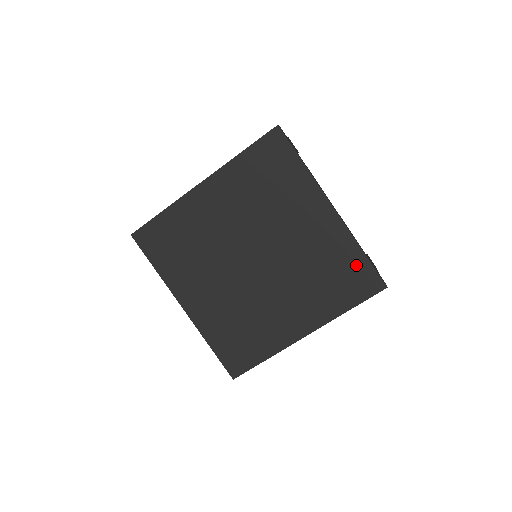
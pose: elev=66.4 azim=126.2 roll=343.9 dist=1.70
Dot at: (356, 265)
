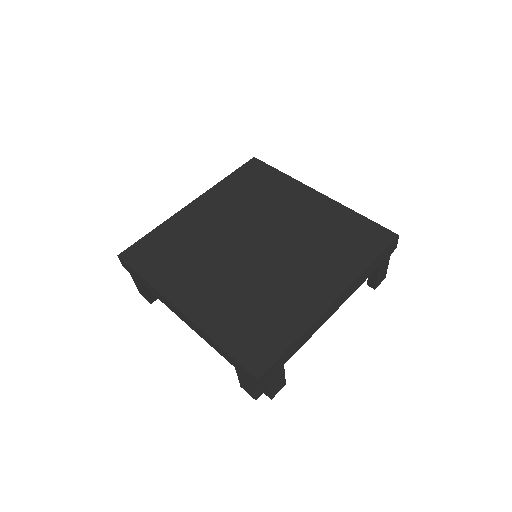
Dot at: (359, 226)
